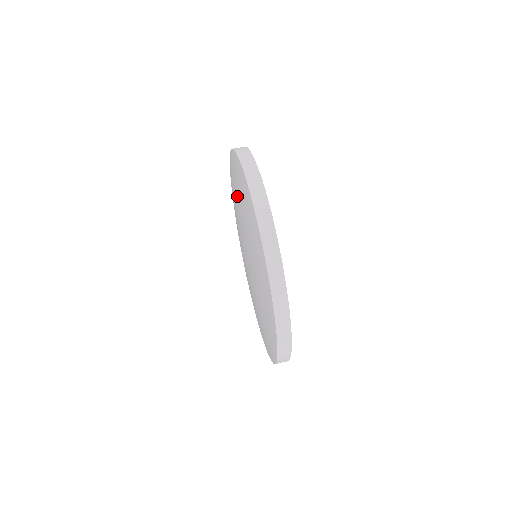
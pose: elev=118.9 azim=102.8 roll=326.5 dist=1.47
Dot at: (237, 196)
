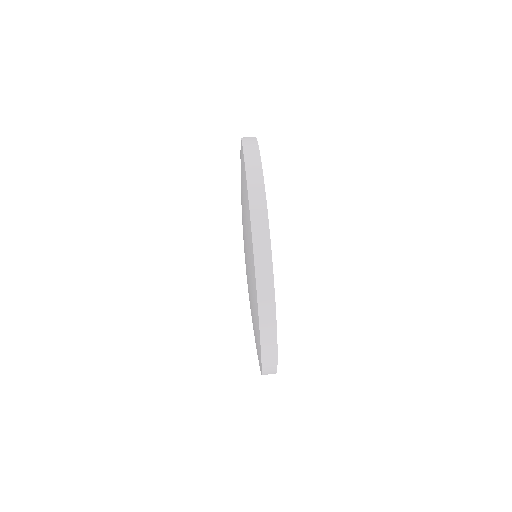
Dot at: (246, 239)
